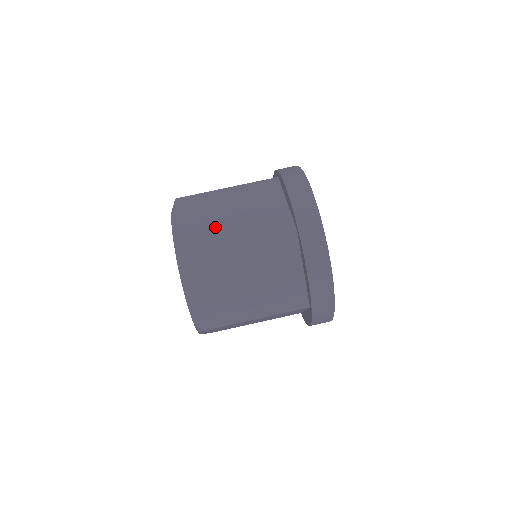
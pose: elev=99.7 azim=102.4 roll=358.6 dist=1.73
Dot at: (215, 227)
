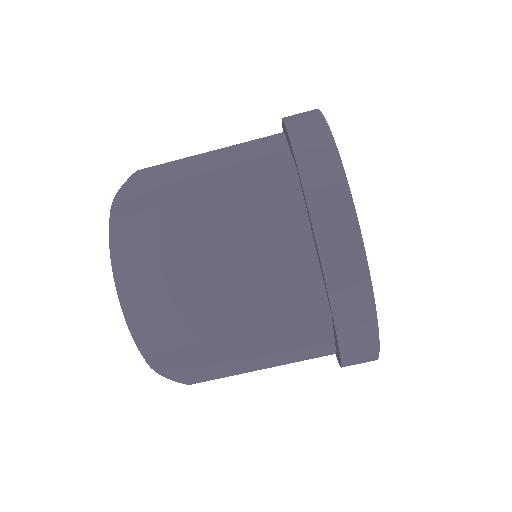
Dot at: (191, 297)
